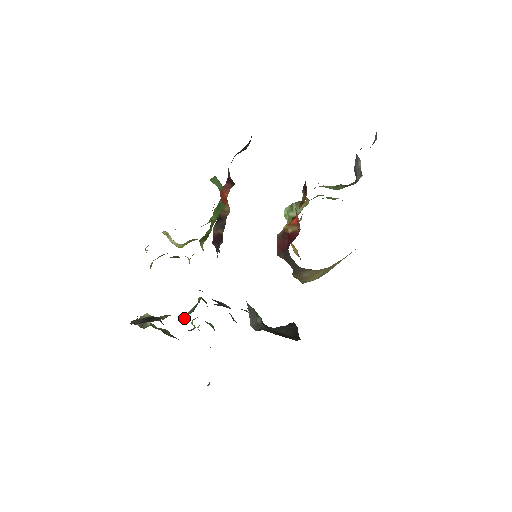
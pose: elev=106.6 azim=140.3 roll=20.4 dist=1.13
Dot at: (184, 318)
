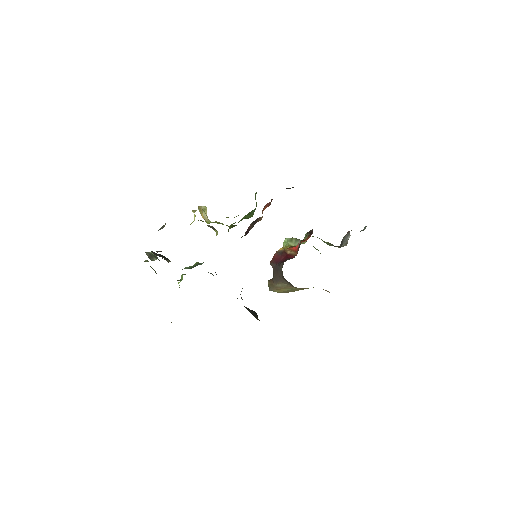
Dot at: occluded
